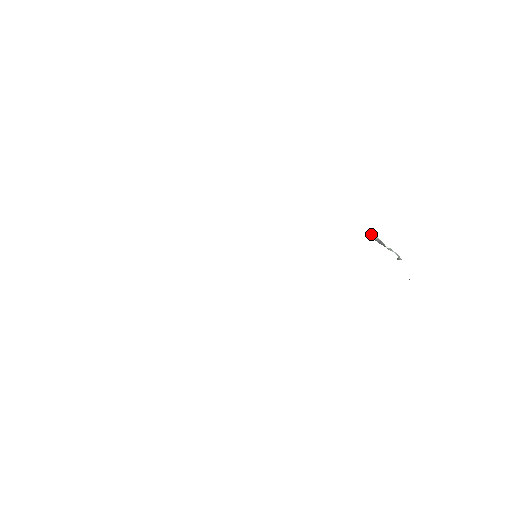
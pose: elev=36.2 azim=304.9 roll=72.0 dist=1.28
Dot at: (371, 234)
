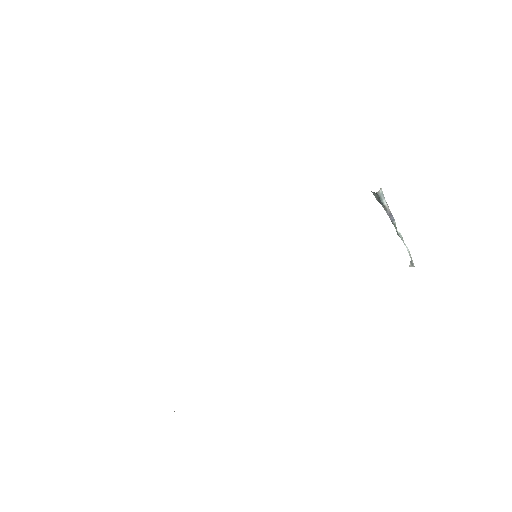
Dot at: (381, 188)
